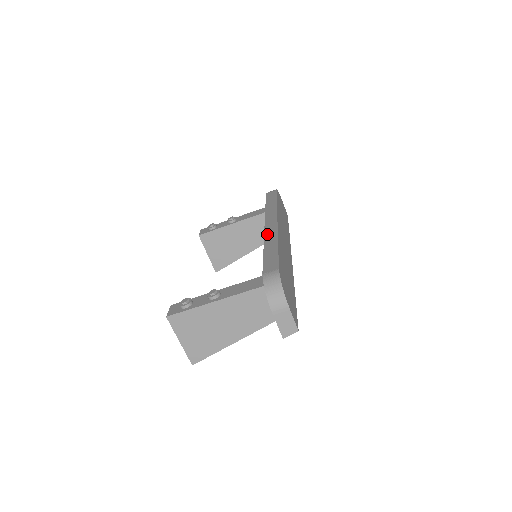
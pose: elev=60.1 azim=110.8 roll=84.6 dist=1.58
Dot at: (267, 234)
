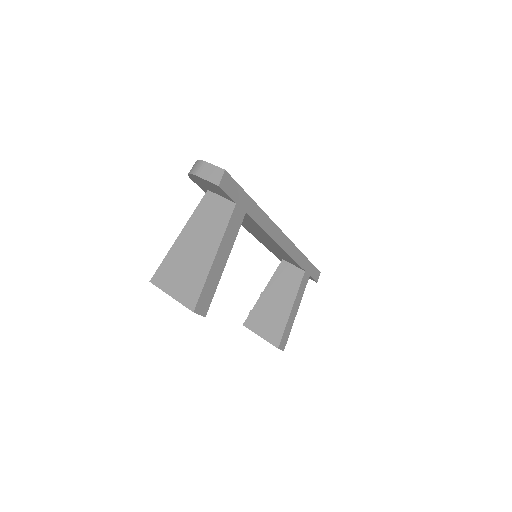
Dot at: occluded
